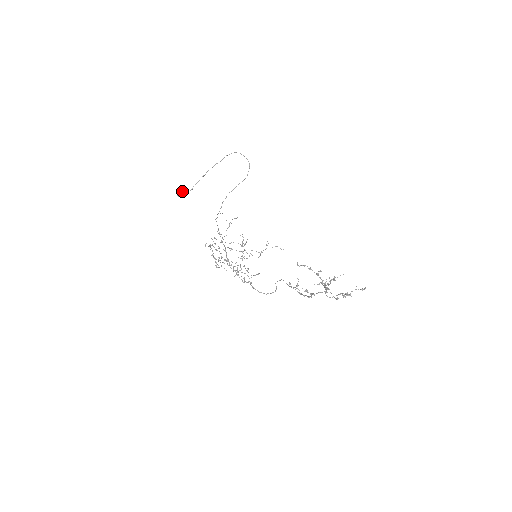
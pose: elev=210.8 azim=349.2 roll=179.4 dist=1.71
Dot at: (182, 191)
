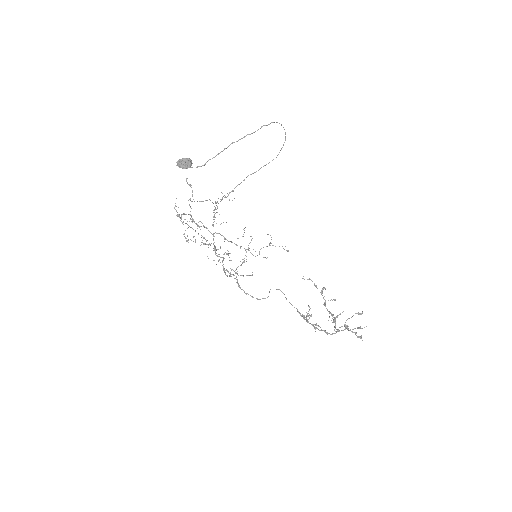
Dot at: (186, 161)
